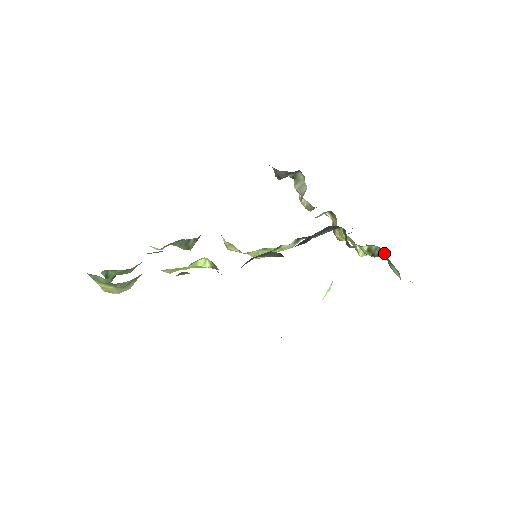
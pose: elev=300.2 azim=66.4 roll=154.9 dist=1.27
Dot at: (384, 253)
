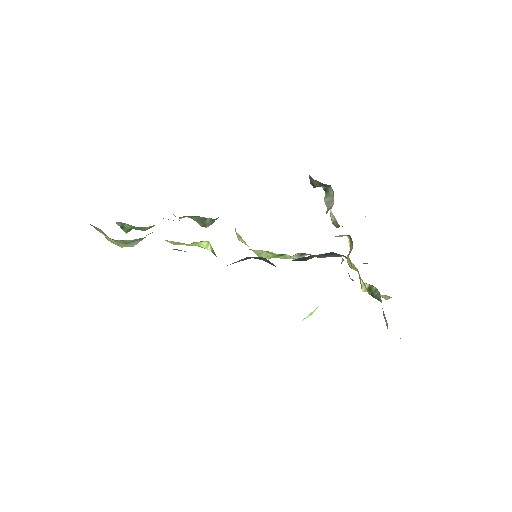
Dot at: occluded
